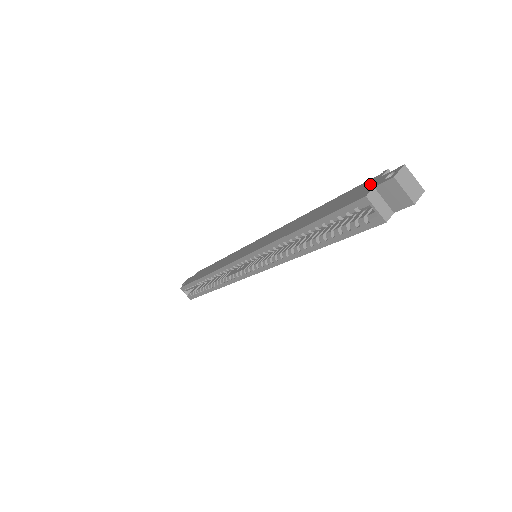
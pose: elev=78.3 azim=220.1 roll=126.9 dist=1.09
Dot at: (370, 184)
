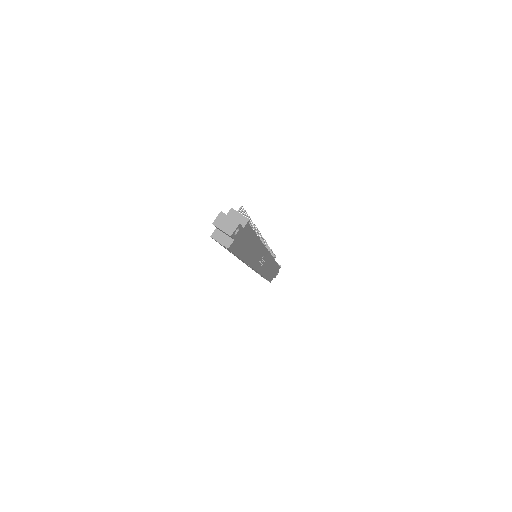
Dot at: occluded
